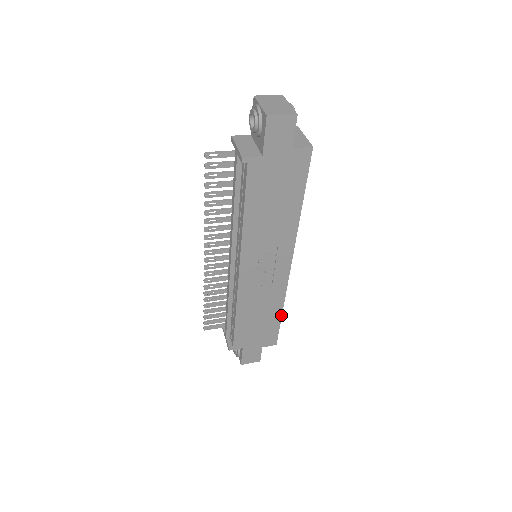
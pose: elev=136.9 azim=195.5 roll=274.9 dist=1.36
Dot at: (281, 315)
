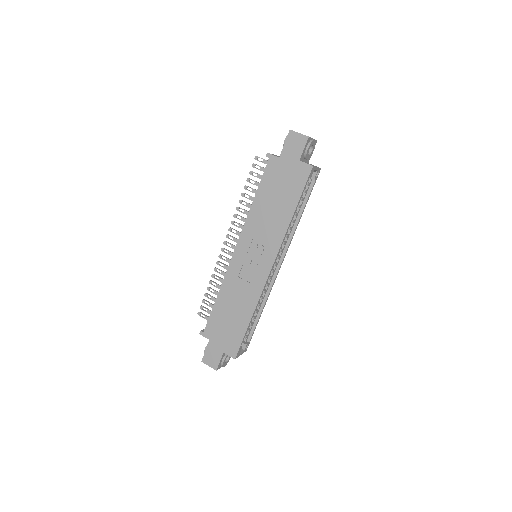
Dot at: (249, 322)
